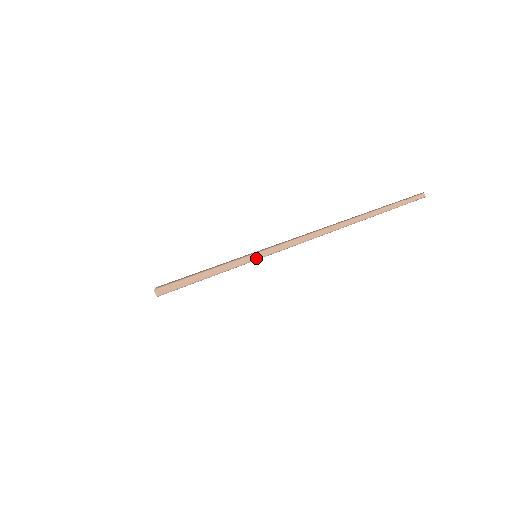
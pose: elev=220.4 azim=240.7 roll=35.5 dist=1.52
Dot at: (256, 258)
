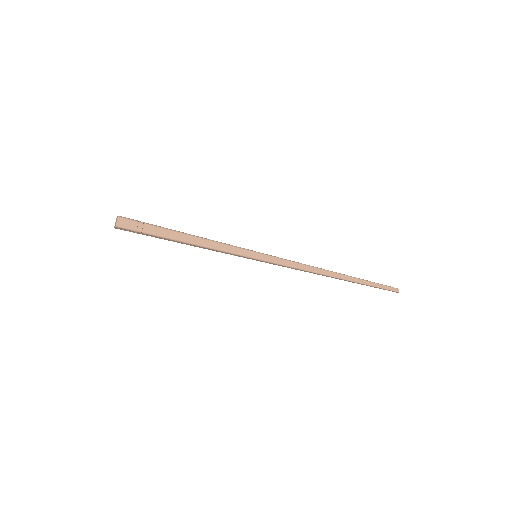
Dot at: (258, 257)
